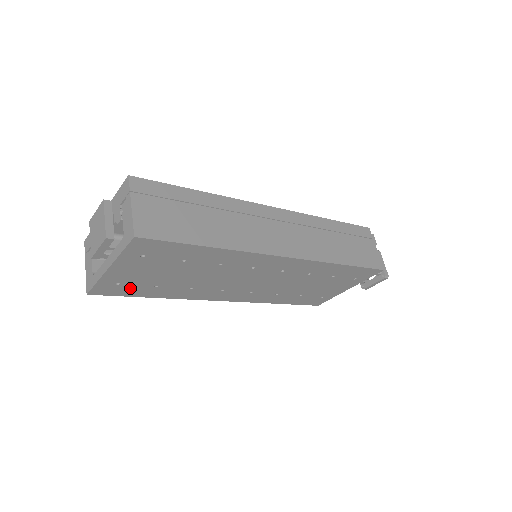
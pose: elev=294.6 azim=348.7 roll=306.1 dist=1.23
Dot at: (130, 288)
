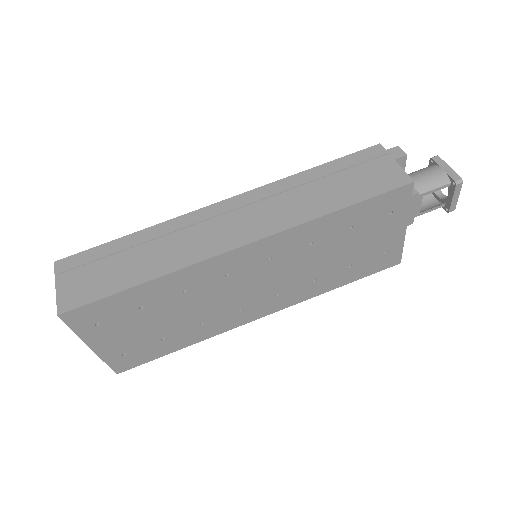
Dot at: (143, 352)
